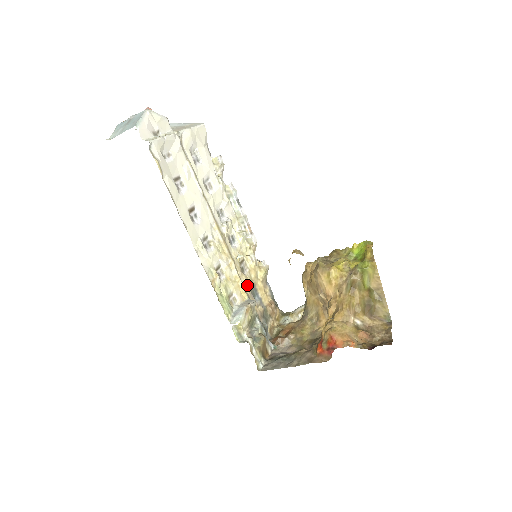
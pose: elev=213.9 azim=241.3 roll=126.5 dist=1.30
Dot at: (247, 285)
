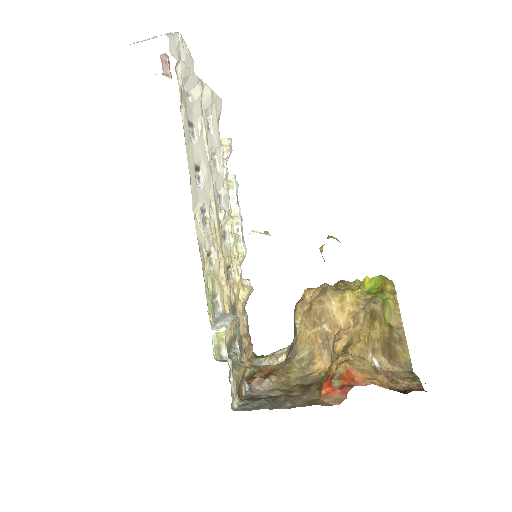
Dot at: (229, 297)
